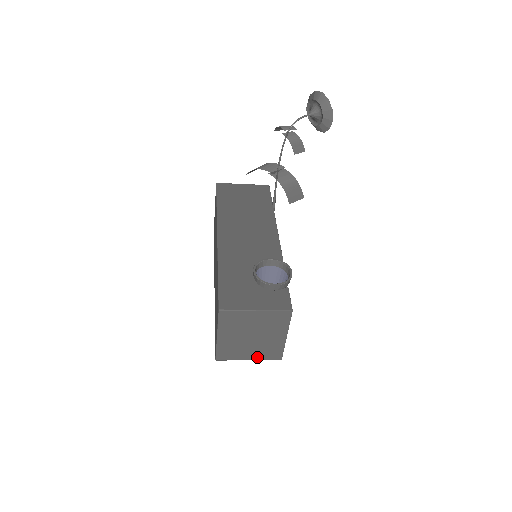
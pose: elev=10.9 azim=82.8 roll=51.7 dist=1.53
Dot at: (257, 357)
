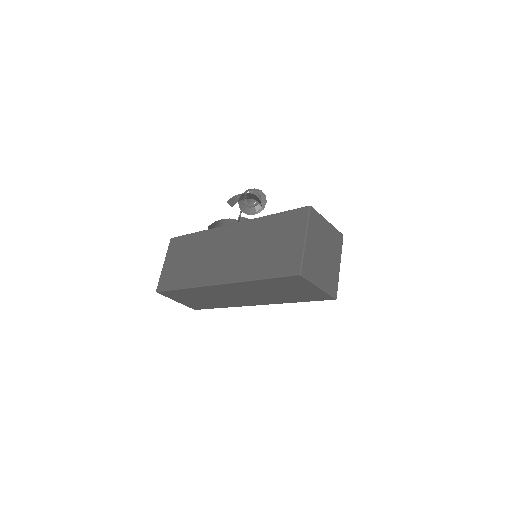
Dot at: (324, 286)
